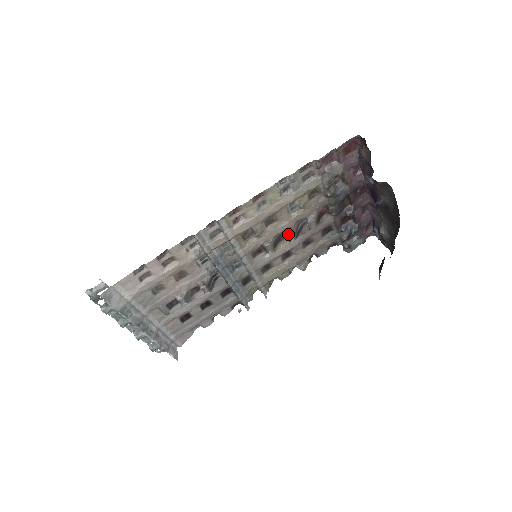
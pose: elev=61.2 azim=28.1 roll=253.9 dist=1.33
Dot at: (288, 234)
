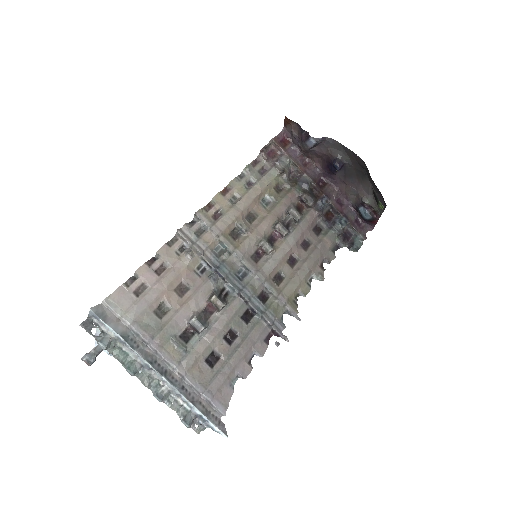
Dot at: (276, 226)
